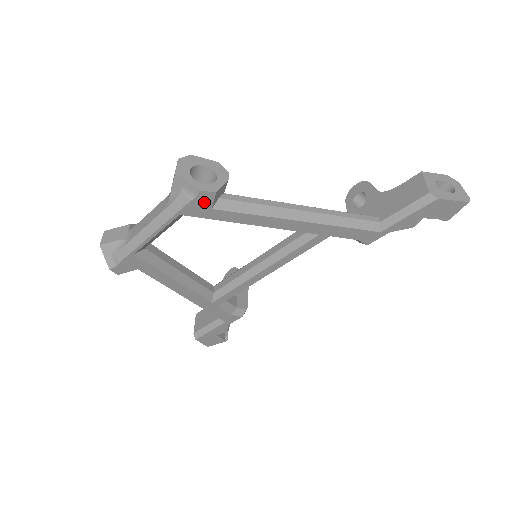
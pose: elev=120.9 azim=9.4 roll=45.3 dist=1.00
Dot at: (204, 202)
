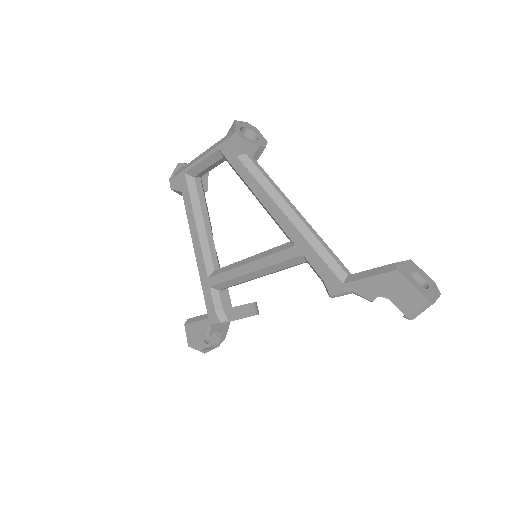
Dot at: (234, 145)
